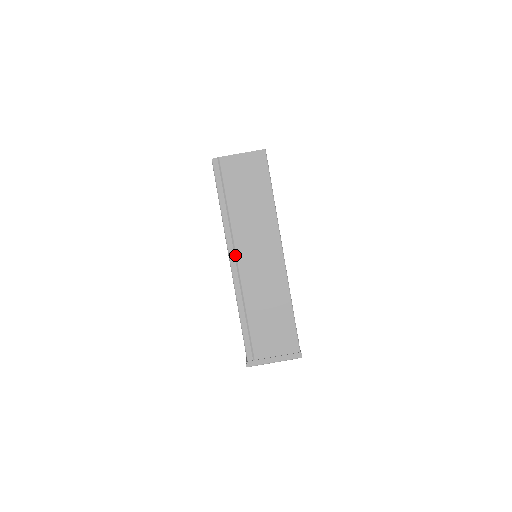
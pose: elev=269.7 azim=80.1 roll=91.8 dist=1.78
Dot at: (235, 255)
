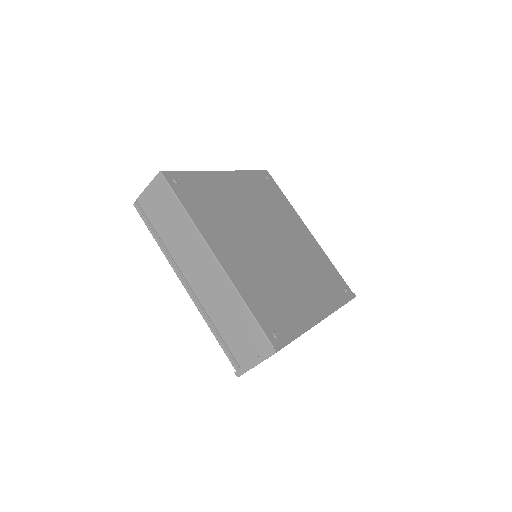
Dot at: (183, 277)
